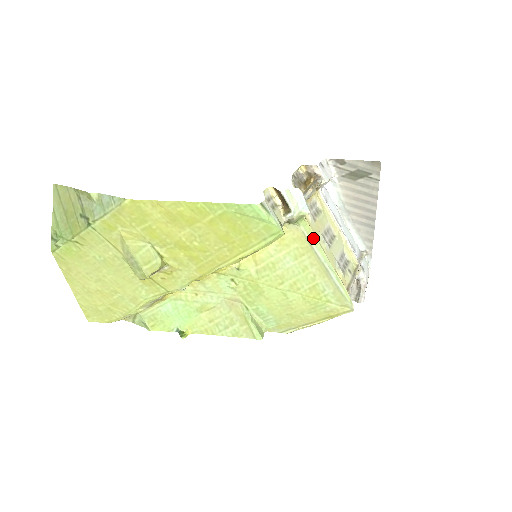
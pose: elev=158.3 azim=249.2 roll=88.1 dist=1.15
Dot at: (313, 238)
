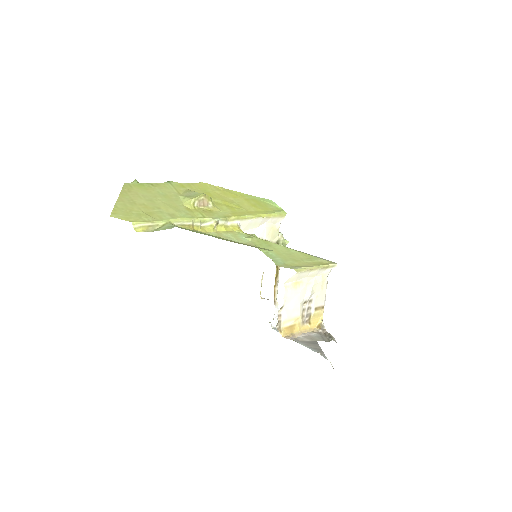
Dot at: occluded
